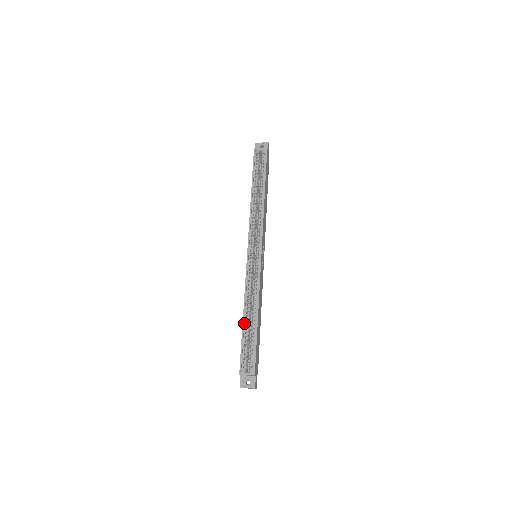
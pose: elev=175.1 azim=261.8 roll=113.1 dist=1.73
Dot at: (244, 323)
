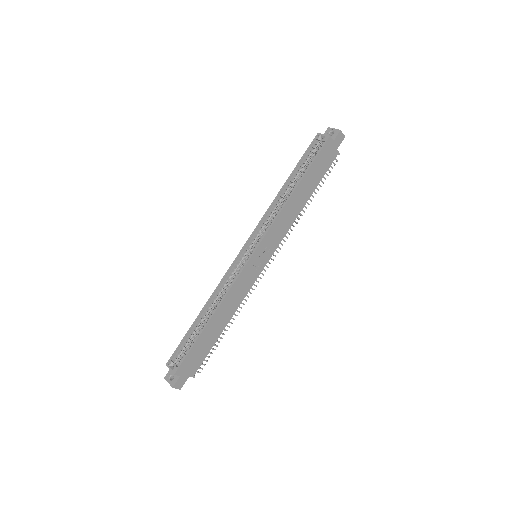
Dot at: (199, 318)
